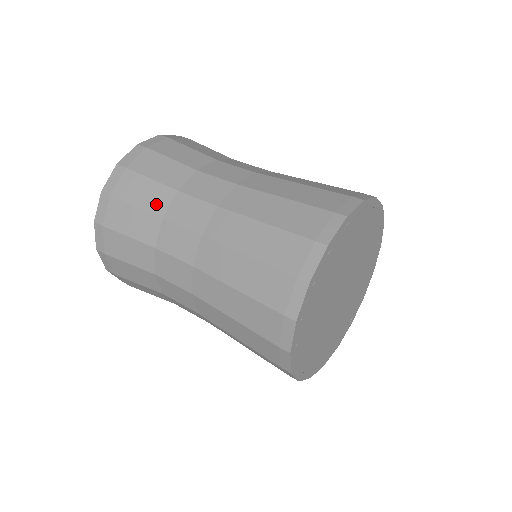
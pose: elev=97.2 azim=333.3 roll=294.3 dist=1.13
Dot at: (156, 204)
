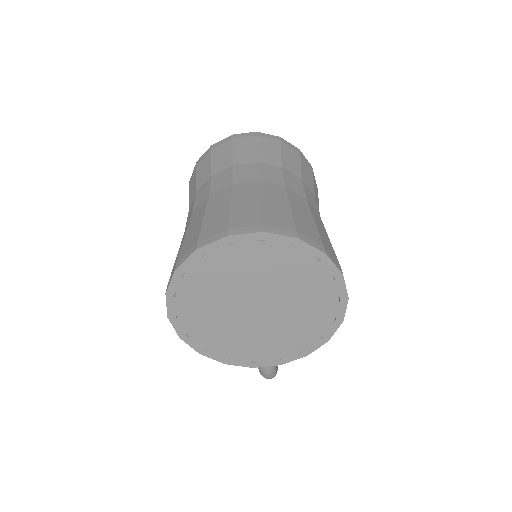
Dot at: (241, 158)
